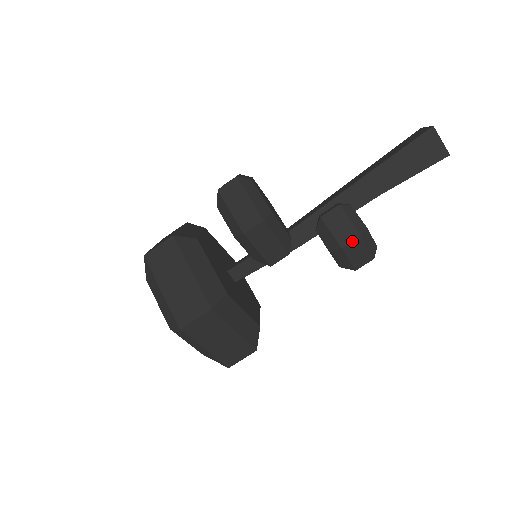
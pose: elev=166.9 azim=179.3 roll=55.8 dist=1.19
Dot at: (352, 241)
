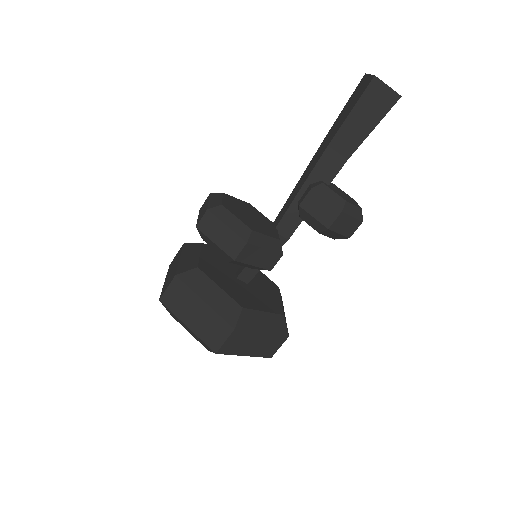
Dot at: (335, 219)
